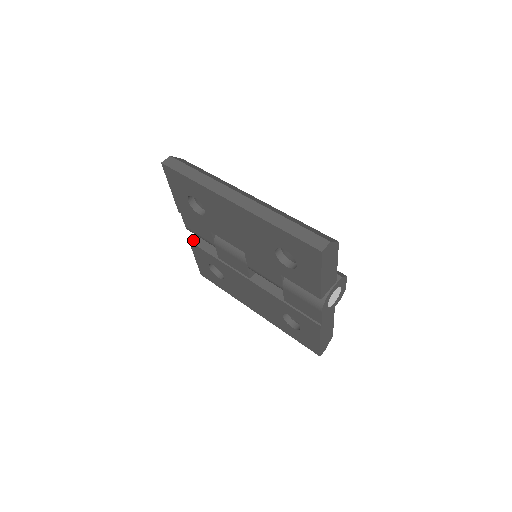
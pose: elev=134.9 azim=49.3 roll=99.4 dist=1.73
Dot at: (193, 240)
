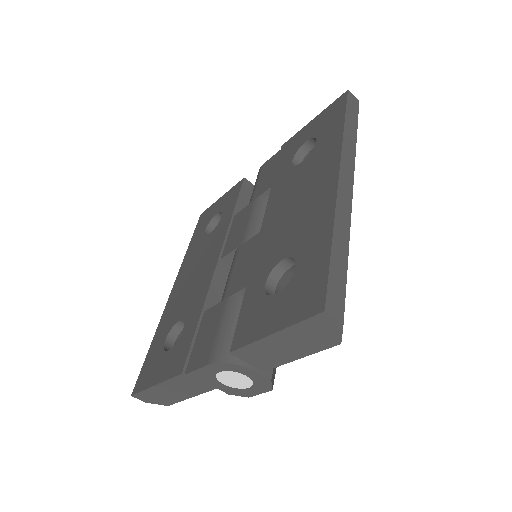
Dot at: (247, 182)
